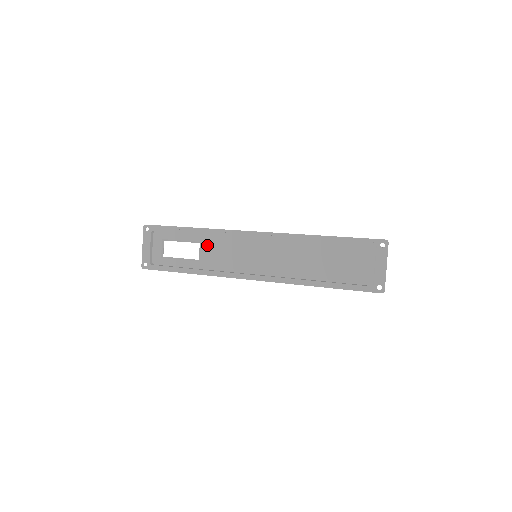
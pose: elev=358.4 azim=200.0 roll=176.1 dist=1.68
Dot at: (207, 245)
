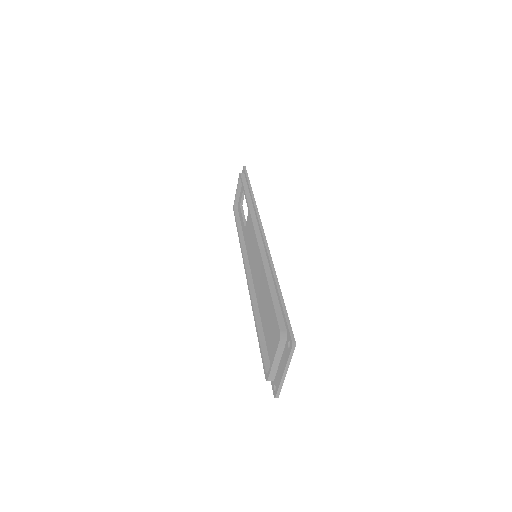
Dot at: (249, 216)
